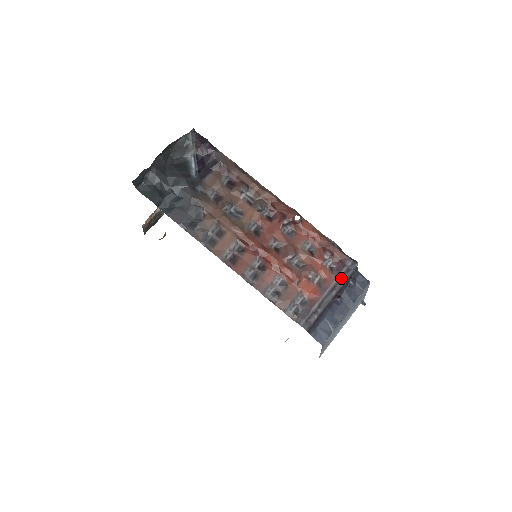
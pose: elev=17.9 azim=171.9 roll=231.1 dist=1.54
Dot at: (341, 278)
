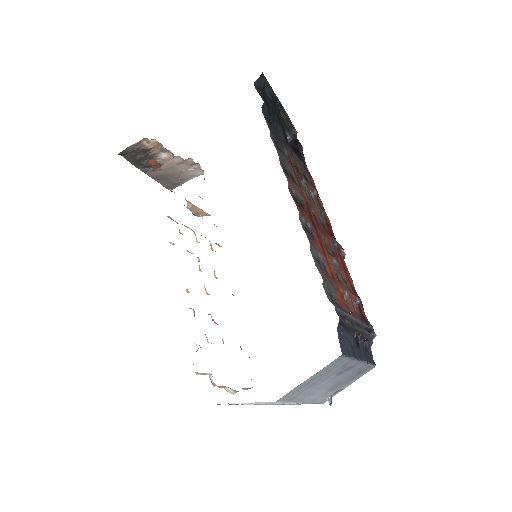
Dot at: (364, 328)
